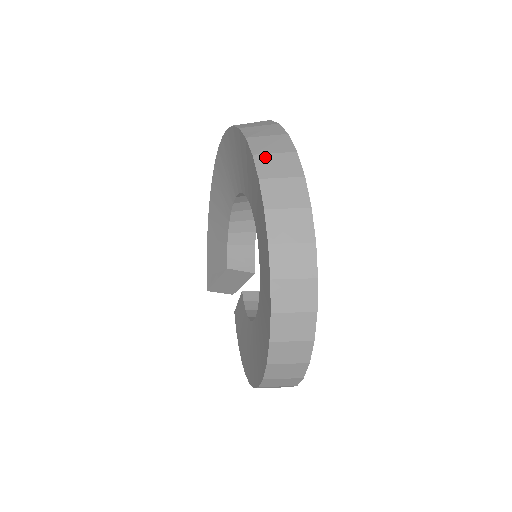
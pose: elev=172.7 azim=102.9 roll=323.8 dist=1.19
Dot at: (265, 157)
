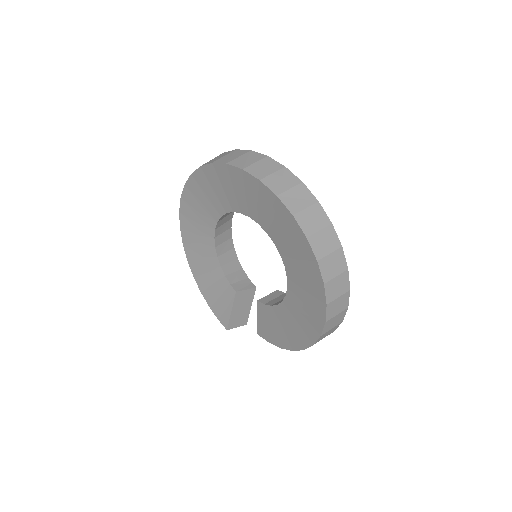
Dot at: (235, 161)
